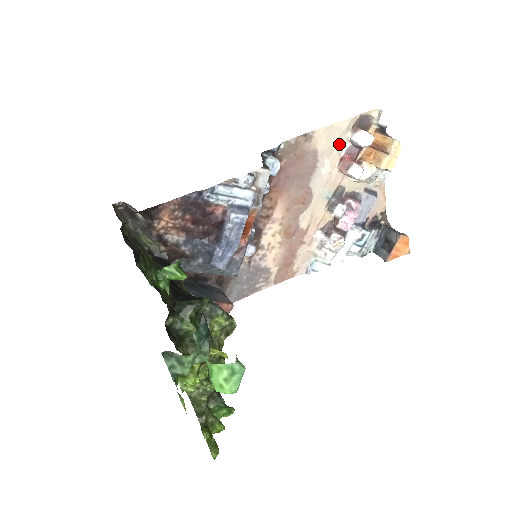
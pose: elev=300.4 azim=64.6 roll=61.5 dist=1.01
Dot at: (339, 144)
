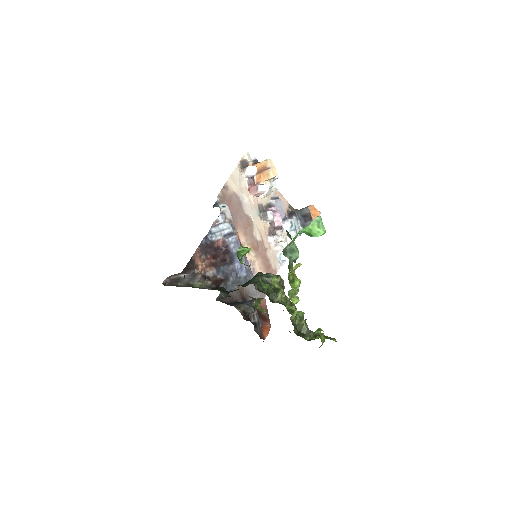
Dot at: (242, 182)
